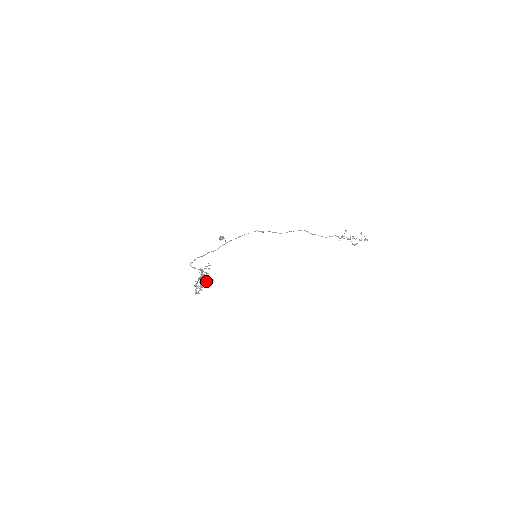
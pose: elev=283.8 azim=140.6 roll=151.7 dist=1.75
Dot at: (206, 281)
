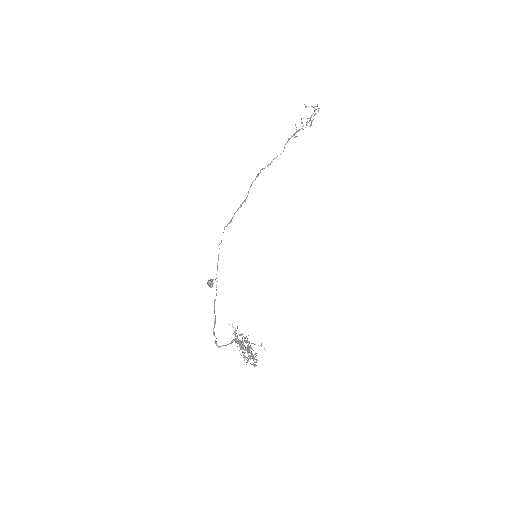
Dot at: (247, 340)
